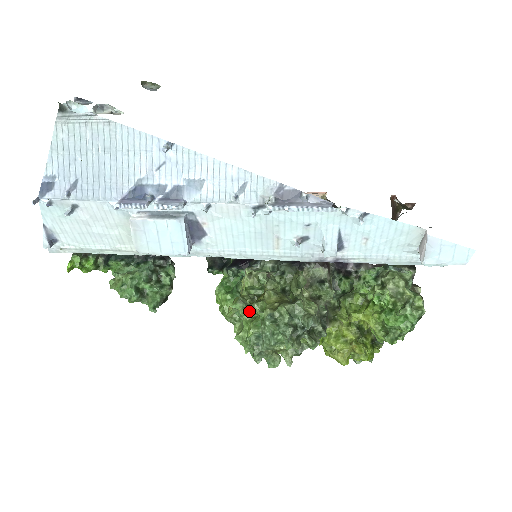
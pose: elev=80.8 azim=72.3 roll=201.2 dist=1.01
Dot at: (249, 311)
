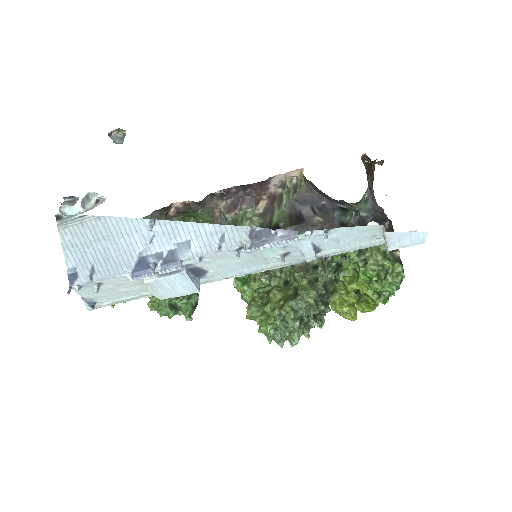
Dot at: (262, 312)
